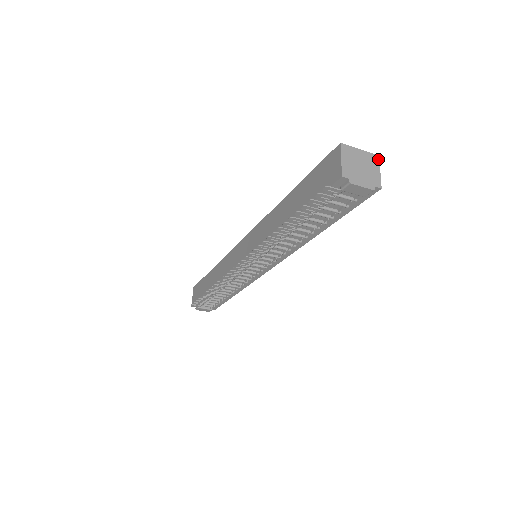
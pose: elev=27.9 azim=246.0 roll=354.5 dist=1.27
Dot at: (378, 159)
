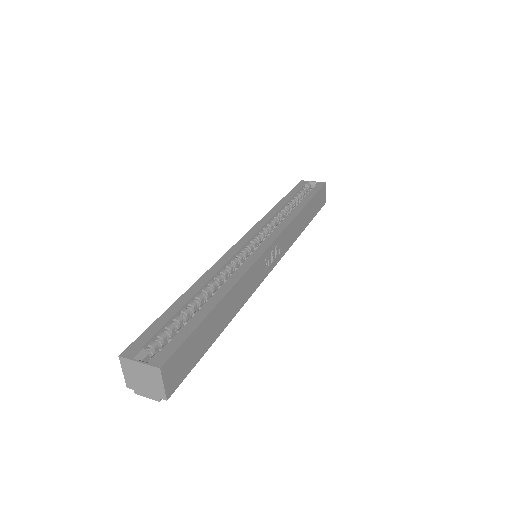
Dot at: (160, 372)
